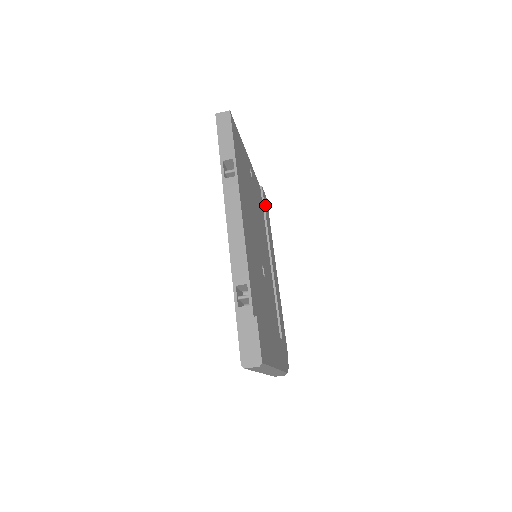
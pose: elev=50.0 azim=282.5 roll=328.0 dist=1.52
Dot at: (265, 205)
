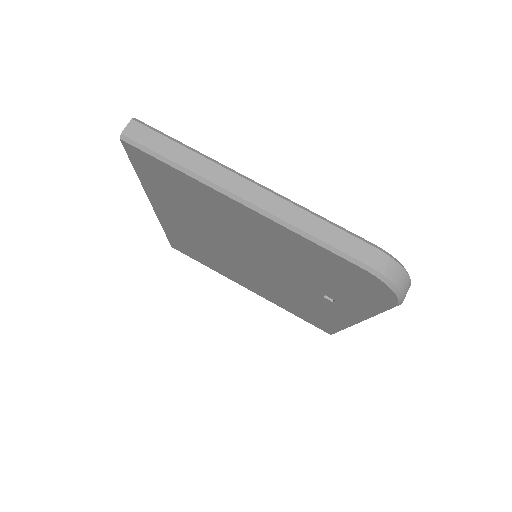
Dot at: occluded
